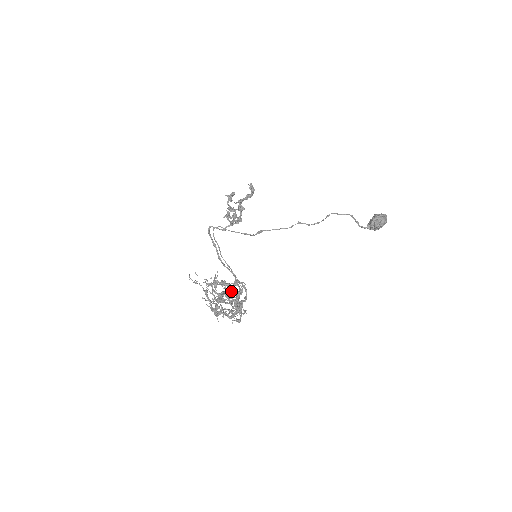
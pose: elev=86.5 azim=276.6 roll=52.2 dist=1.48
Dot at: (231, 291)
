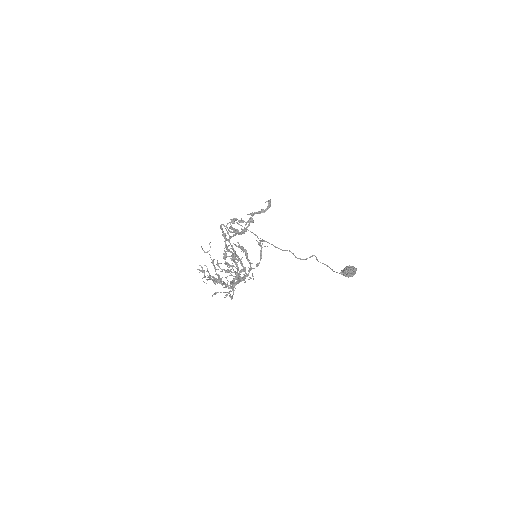
Dot at: (246, 256)
